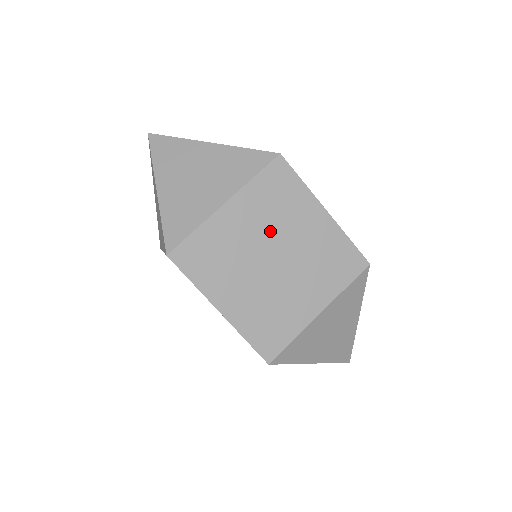
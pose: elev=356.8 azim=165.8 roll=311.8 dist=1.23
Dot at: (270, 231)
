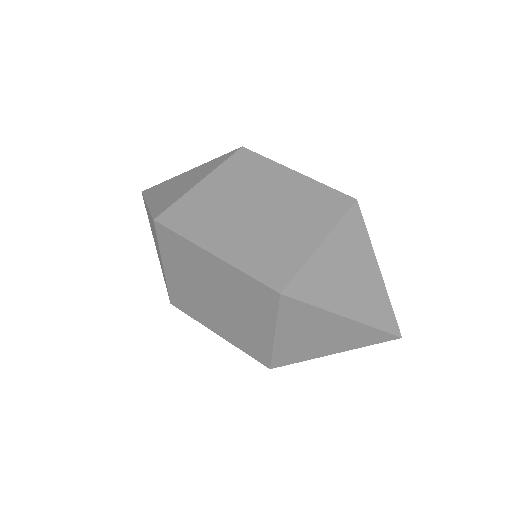
Dot at: (248, 191)
